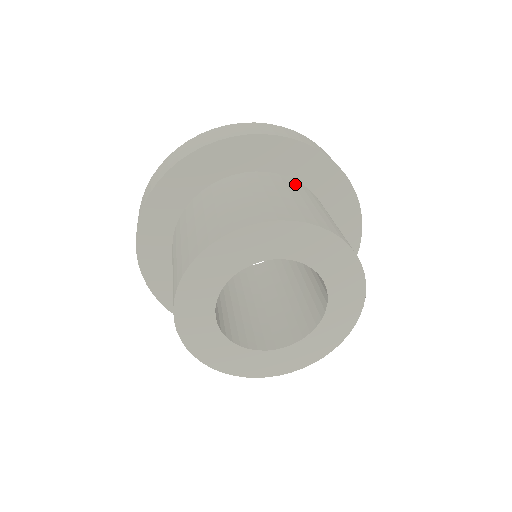
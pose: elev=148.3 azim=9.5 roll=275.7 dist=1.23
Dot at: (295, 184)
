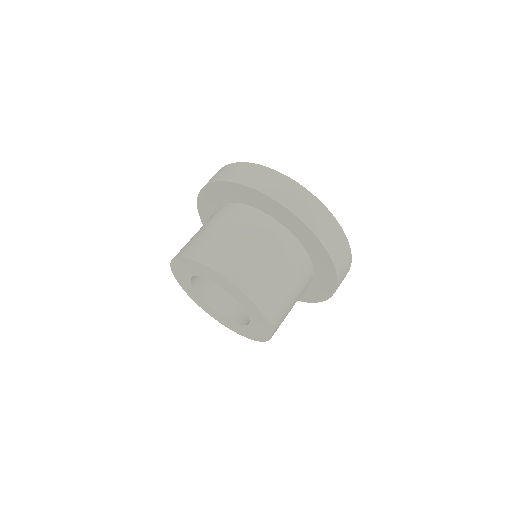
Dot at: (296, 253)
